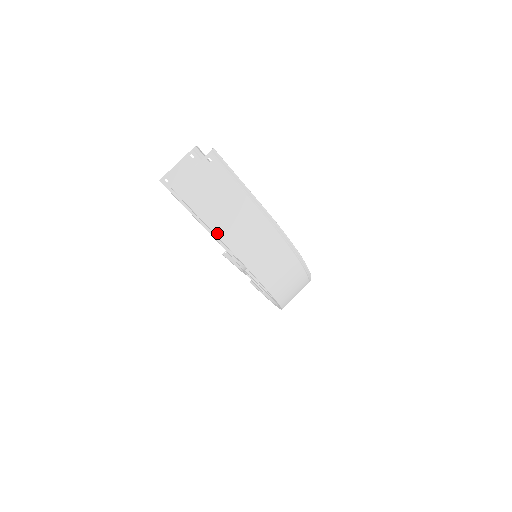
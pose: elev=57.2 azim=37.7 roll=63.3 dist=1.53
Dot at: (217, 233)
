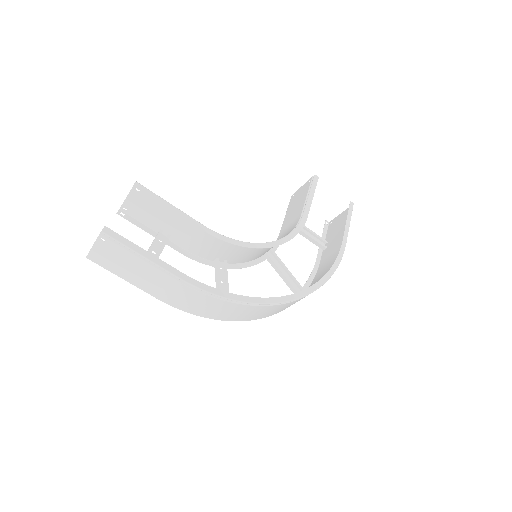
Dot at: (142, 289)
